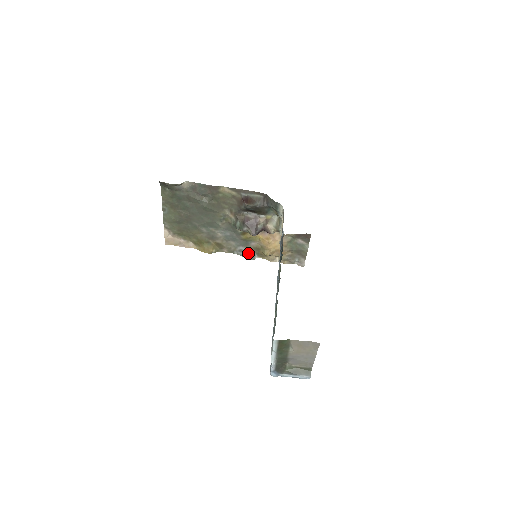
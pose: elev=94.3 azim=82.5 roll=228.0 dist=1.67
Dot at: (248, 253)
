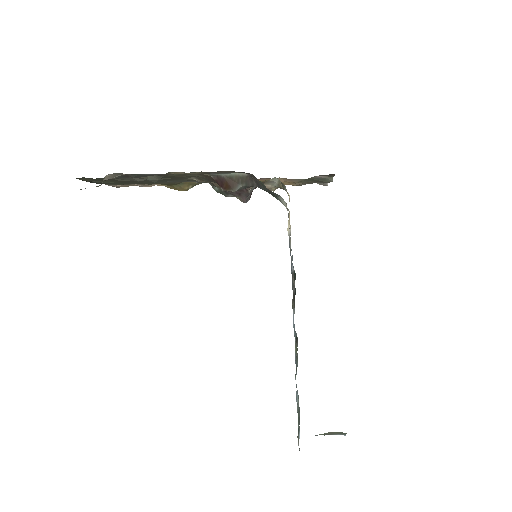
Dot at: occluded
